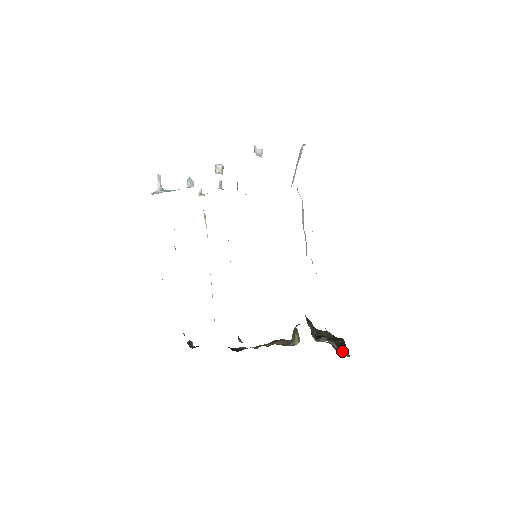
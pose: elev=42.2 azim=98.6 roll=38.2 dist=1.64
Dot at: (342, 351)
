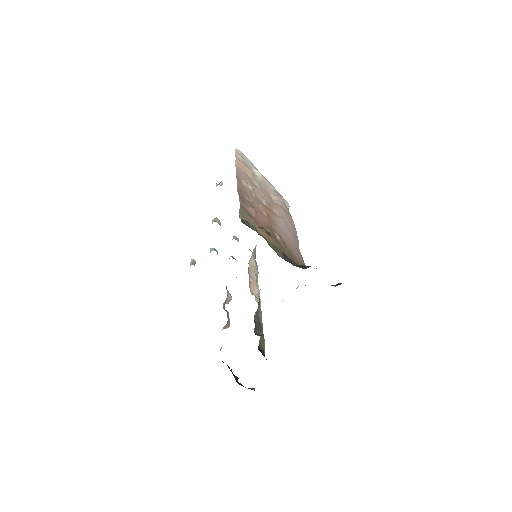
Dot at: occluded
